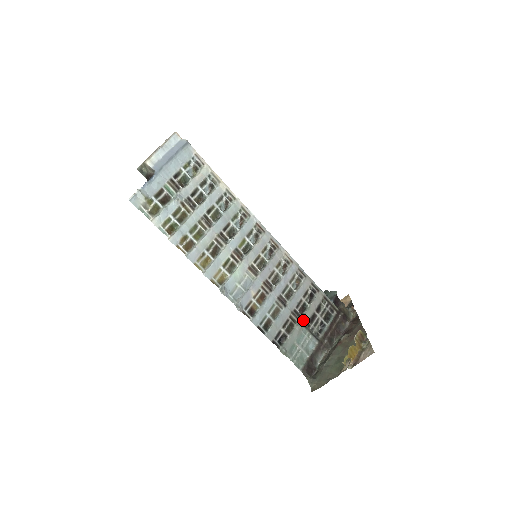
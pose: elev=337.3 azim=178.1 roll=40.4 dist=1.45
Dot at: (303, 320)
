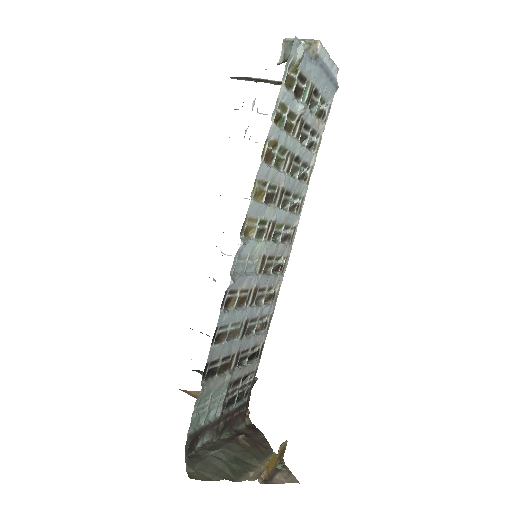
Dot at: (234, 374)
